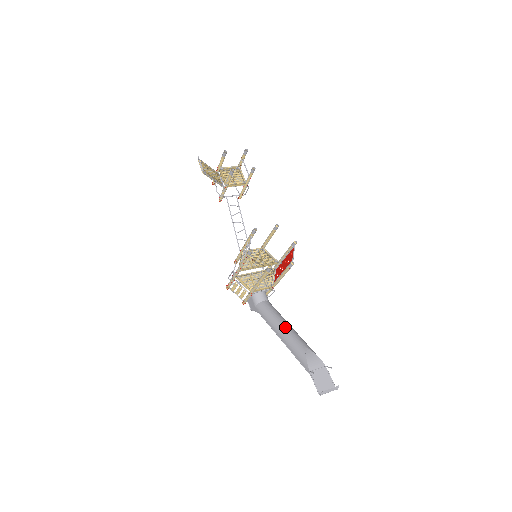
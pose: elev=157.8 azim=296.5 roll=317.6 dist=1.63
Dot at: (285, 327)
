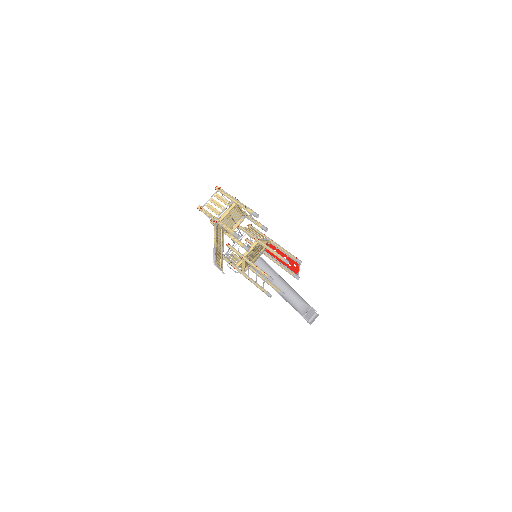
Dot at: (281, 287)
